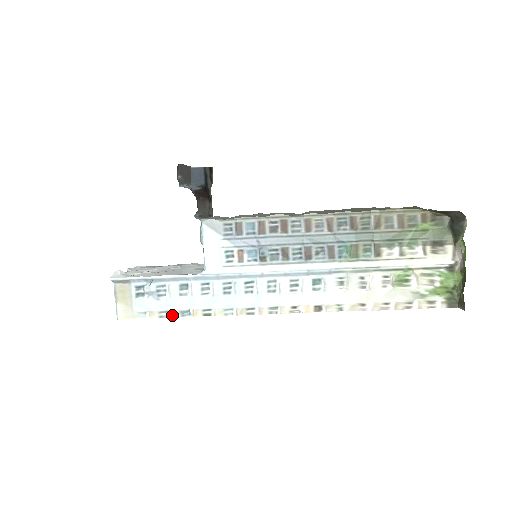
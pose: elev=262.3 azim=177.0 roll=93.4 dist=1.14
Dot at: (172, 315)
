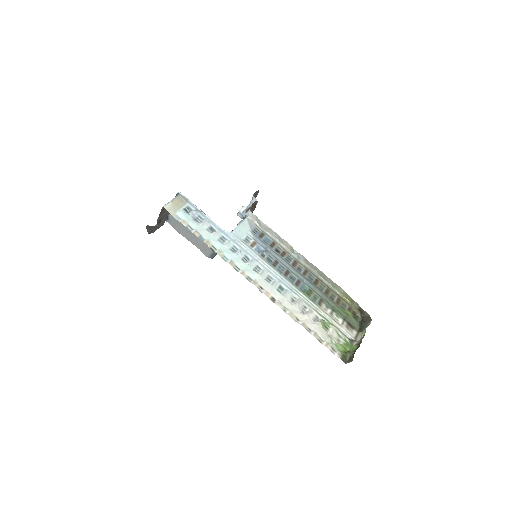
Dot at: (194, 232)
